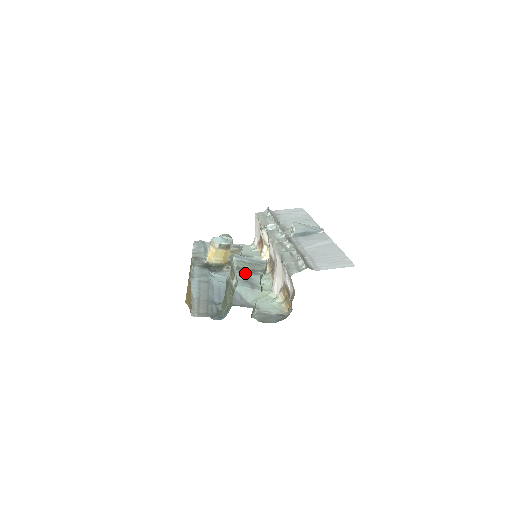
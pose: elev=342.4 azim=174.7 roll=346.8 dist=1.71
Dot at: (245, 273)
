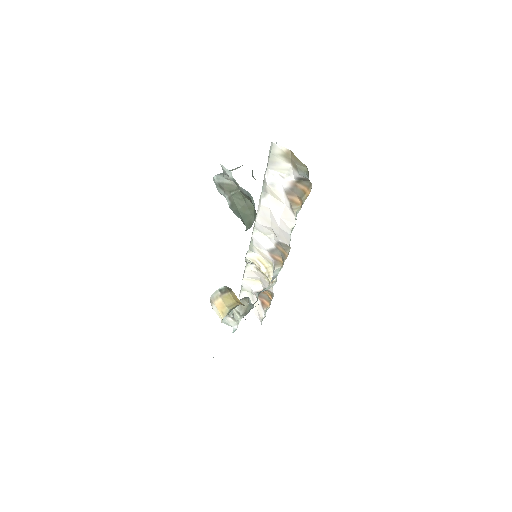
Dot at: occluded
